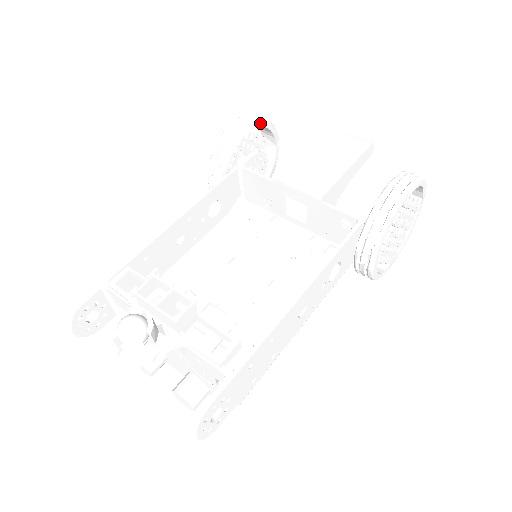
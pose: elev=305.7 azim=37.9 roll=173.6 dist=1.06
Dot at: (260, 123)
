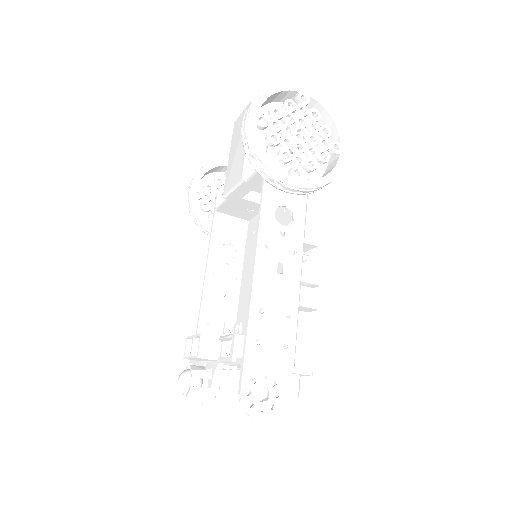
Dot at: (201, 174)
